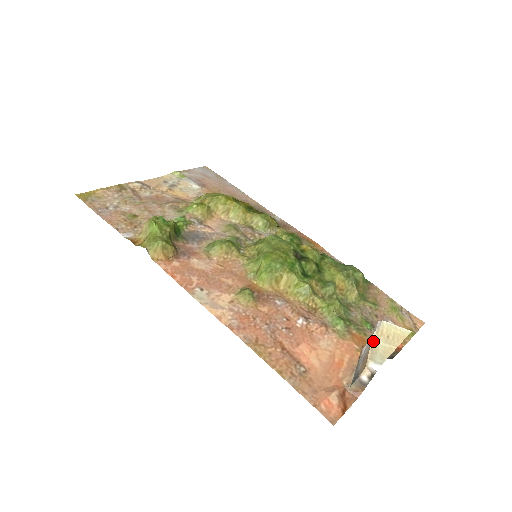
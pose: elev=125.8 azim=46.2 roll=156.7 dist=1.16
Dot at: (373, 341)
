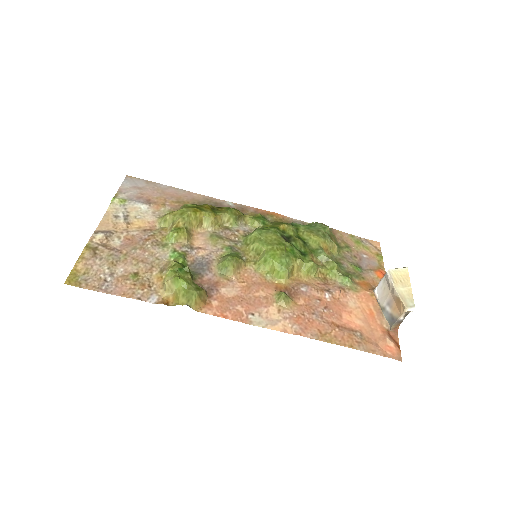
Dot at: (397, 291)
